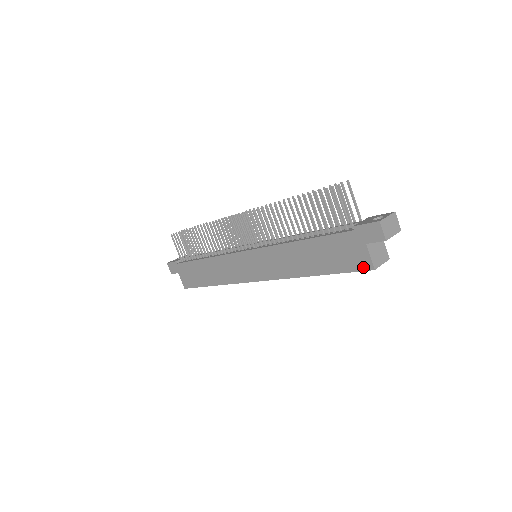
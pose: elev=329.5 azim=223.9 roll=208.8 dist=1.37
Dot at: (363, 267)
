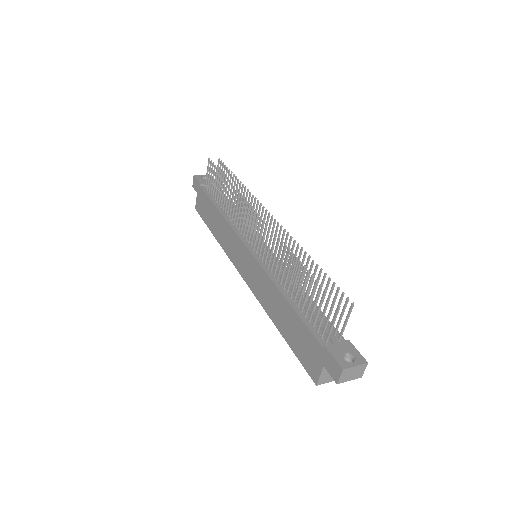
Dot at: (311, 373)
